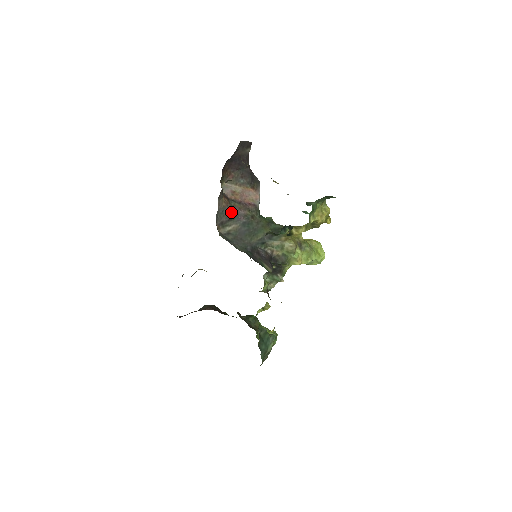
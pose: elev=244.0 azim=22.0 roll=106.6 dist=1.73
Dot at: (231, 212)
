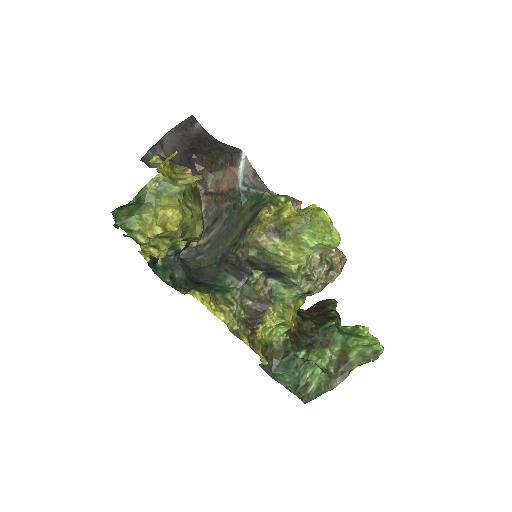
Dot at: (215, 210)
